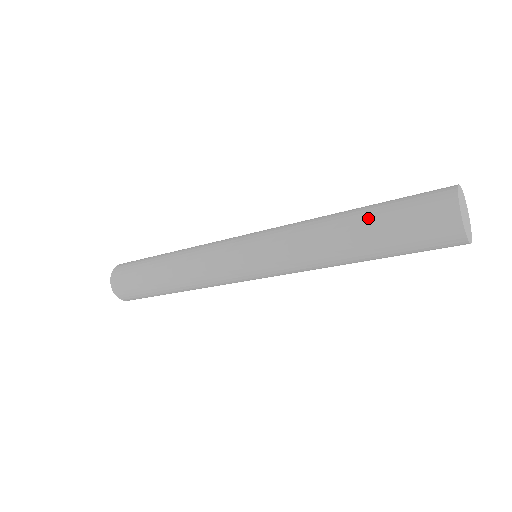
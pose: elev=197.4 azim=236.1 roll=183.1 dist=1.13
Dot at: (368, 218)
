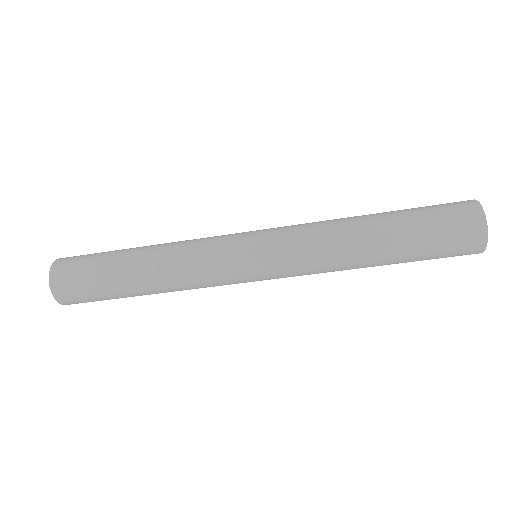
Dot at: (400, 238)
